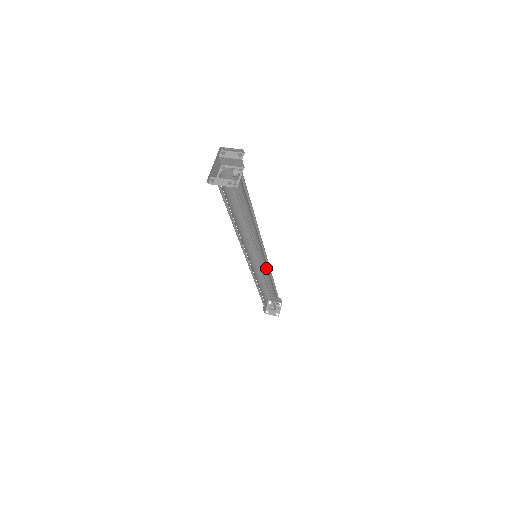
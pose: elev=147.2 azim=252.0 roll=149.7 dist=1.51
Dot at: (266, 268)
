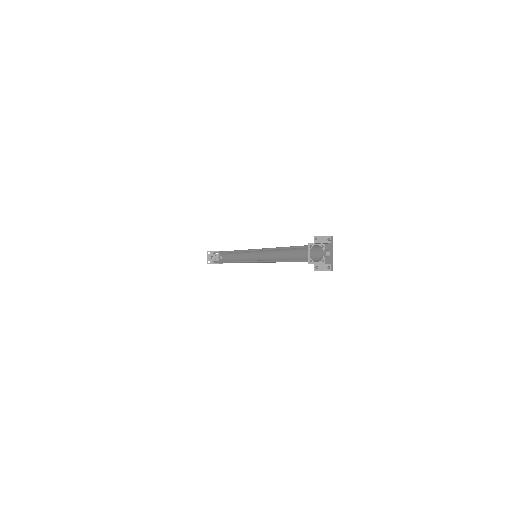
Dot at: occluded
